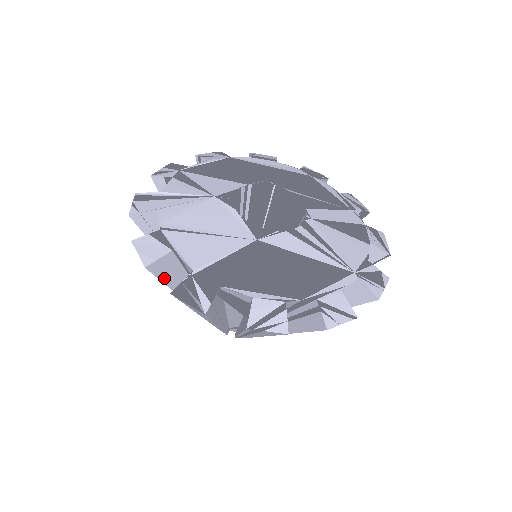
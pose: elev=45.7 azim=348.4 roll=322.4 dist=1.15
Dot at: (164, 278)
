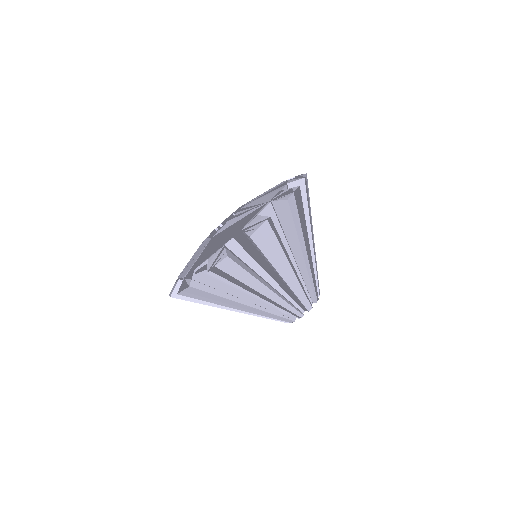
Dot at: (193, 299)
